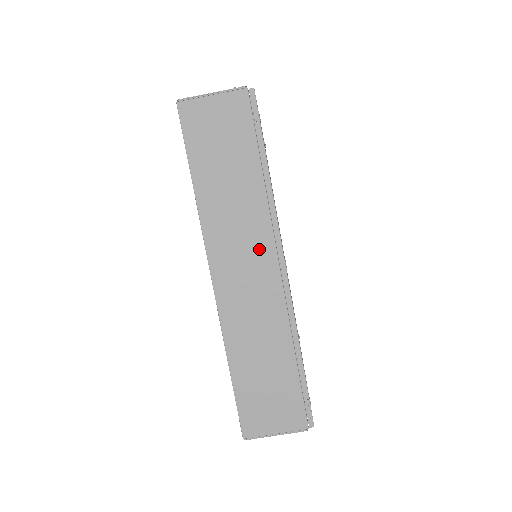
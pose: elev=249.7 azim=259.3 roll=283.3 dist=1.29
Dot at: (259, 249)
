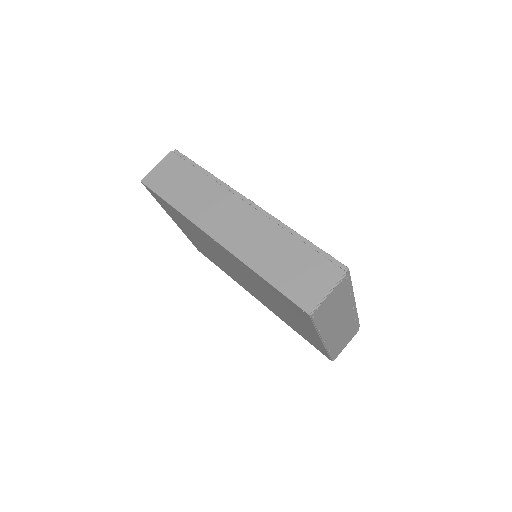
Dot at: (229, 205)
